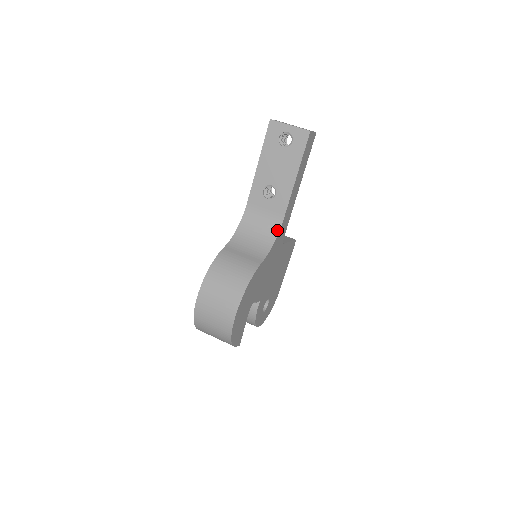
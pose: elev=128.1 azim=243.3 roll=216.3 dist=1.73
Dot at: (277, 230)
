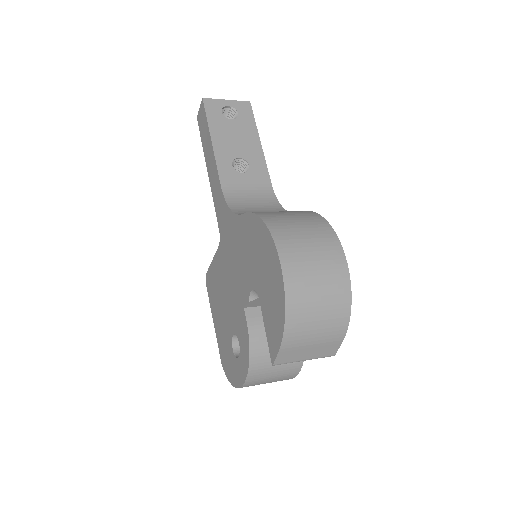
Dot at: (274, 199)
